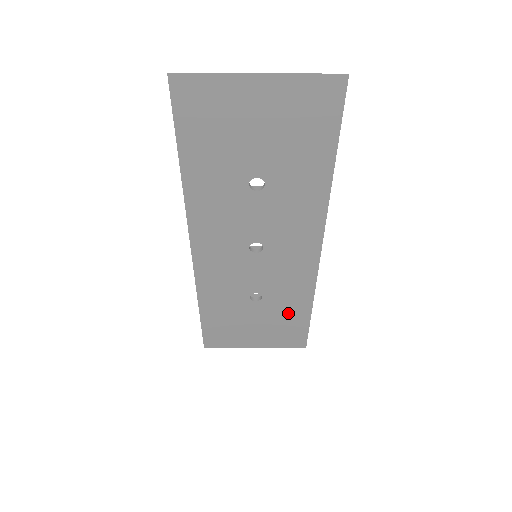
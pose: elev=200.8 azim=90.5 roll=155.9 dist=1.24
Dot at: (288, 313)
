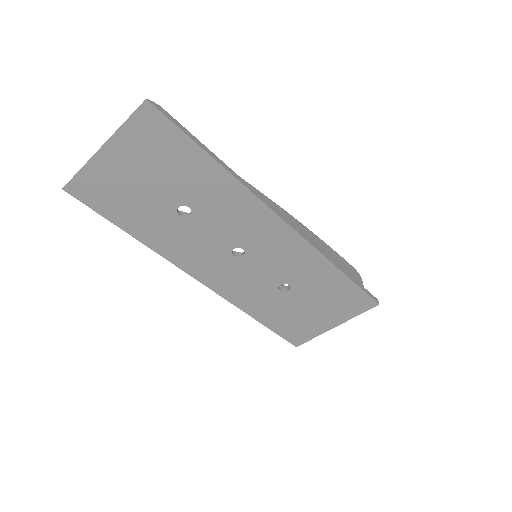
Dot at: (325, 285)
